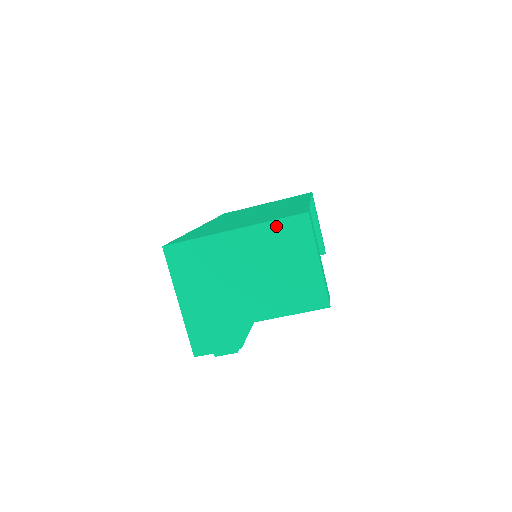
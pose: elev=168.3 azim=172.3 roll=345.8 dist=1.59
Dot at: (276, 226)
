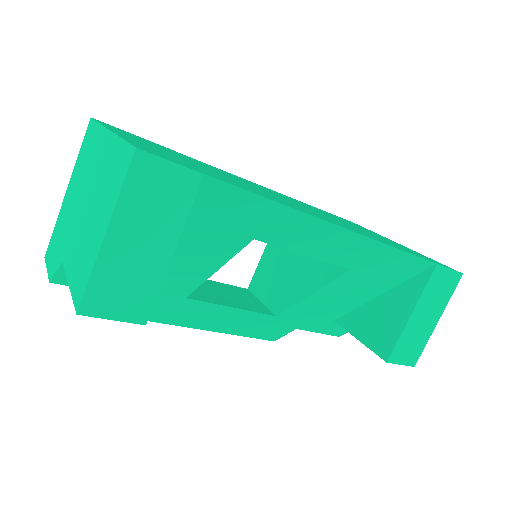
Dot at: (119, 148)
